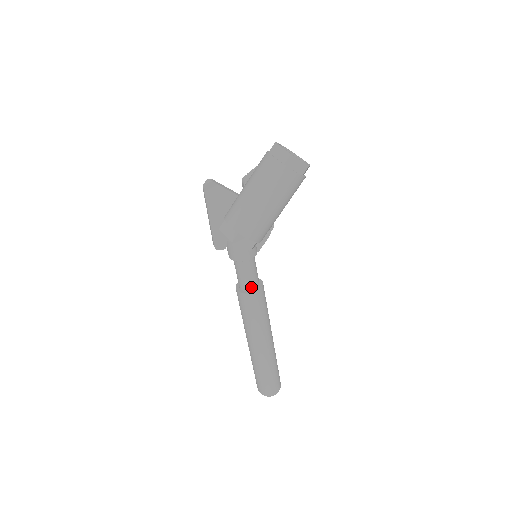
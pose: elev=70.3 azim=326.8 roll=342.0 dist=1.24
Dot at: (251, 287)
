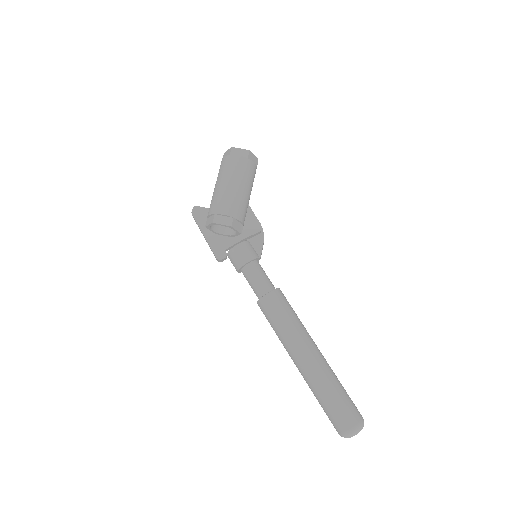
Dot at: (266, 290)
